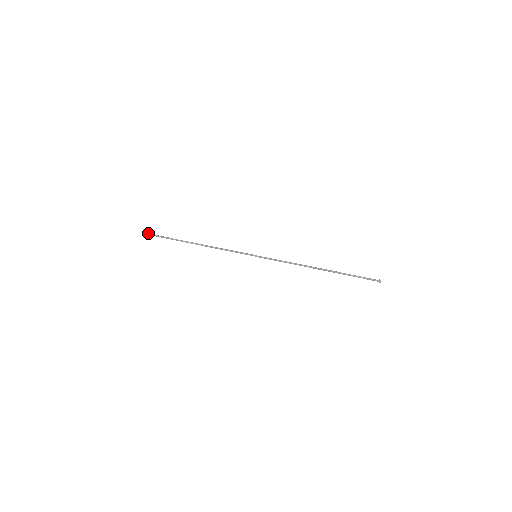
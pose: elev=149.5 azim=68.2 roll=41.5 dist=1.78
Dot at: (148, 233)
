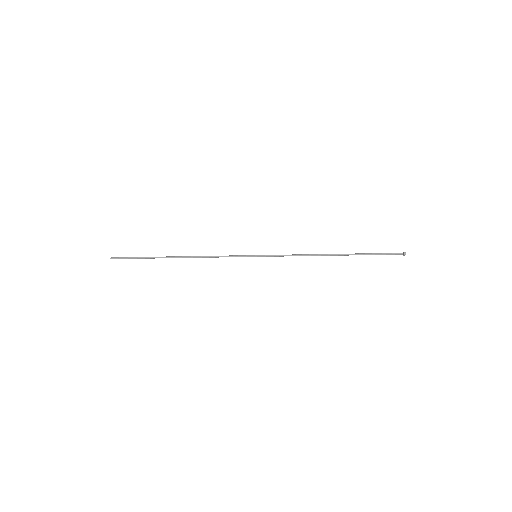
Dot at: occluded
